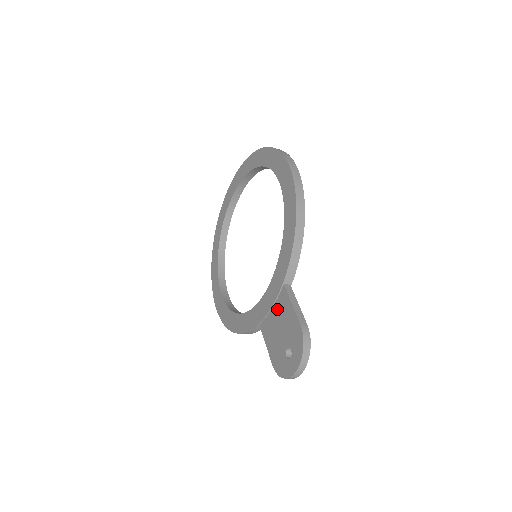
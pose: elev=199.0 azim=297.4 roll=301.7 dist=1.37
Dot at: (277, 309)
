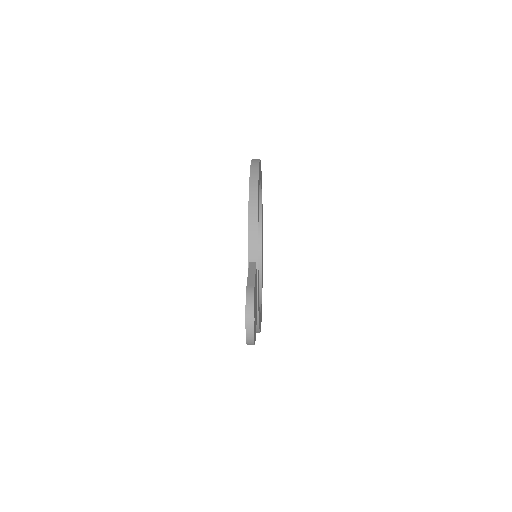
Dot at: occluded
